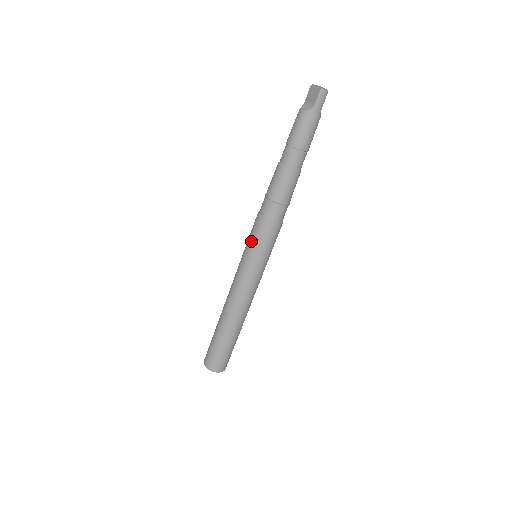
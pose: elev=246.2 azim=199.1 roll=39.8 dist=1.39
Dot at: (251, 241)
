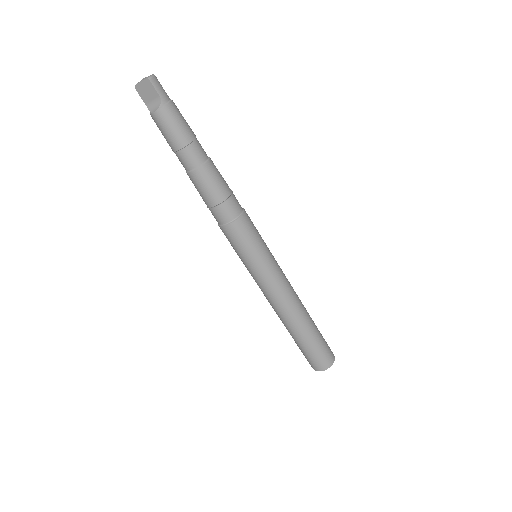
Dot at: (242, 250)
